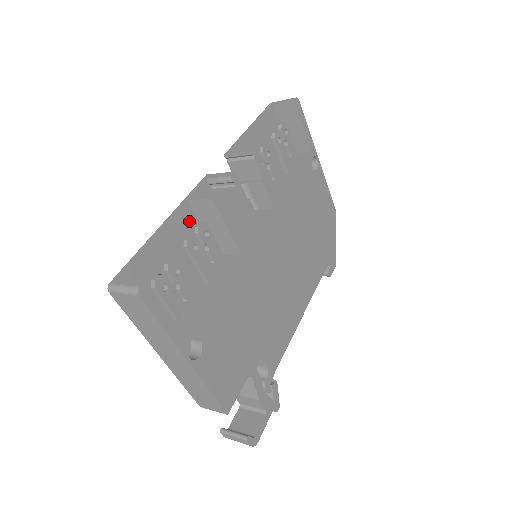
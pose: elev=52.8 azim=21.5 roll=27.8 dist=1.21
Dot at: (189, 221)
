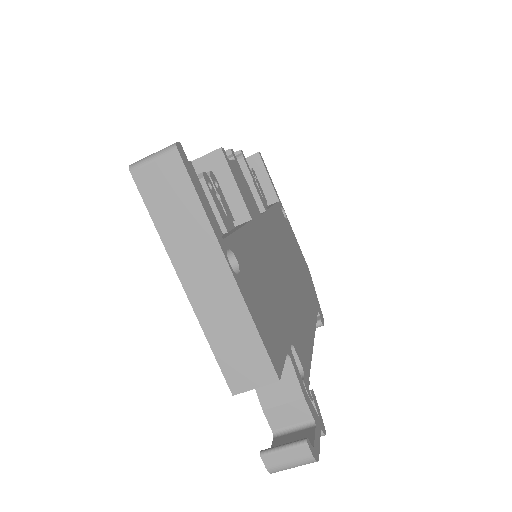
Dot at: occluded
